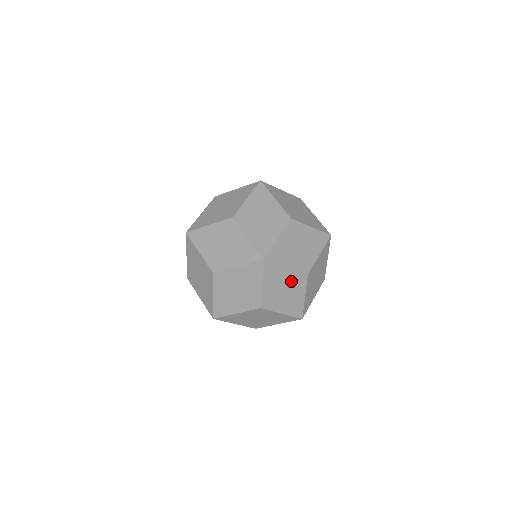
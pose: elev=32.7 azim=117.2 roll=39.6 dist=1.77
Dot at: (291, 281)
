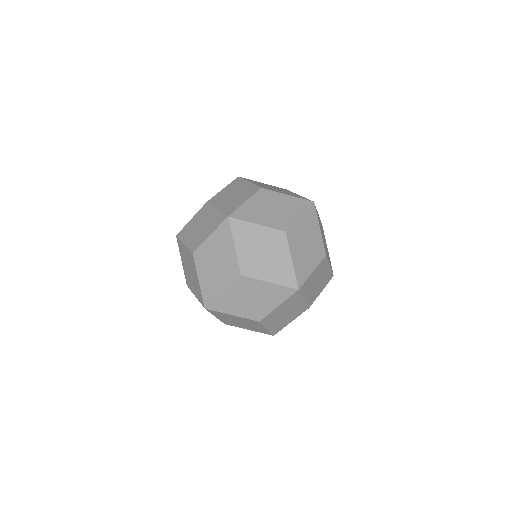
Dot at: occluded
